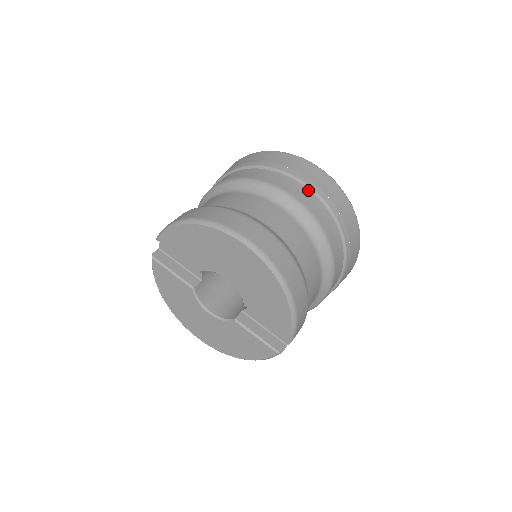
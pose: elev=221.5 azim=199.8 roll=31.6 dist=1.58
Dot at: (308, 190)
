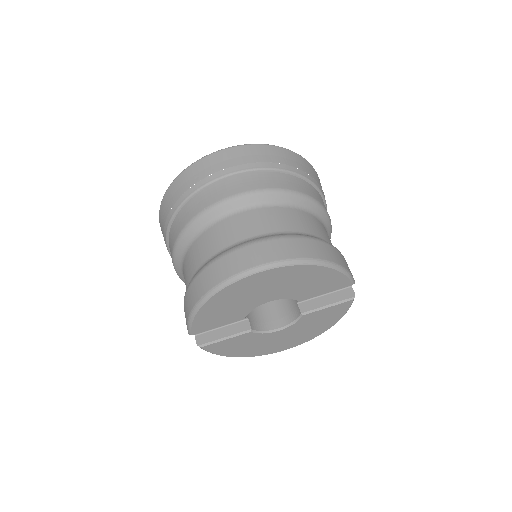
Dot at: (239, 176)
